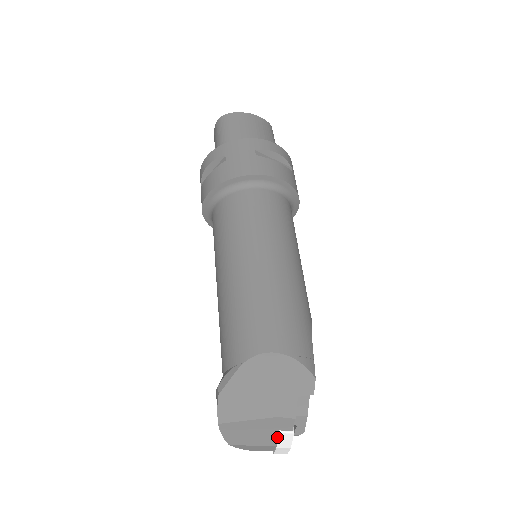
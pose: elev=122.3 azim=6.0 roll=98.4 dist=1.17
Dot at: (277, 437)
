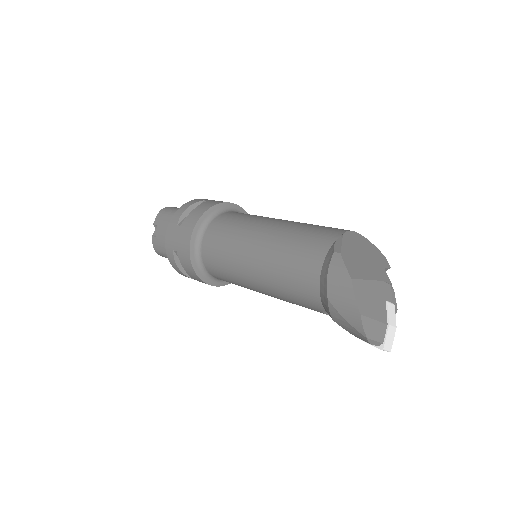
Dot at: (386, 310)
